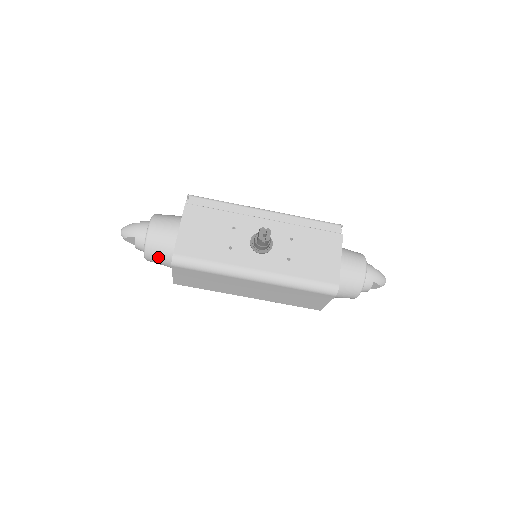
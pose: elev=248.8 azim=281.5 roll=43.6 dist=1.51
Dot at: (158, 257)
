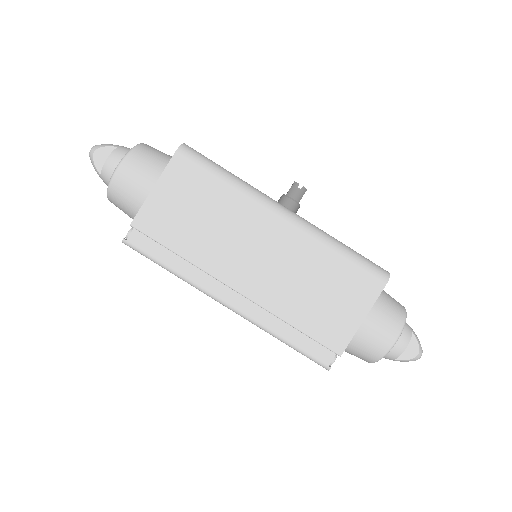
Dot at: (143, 166)
